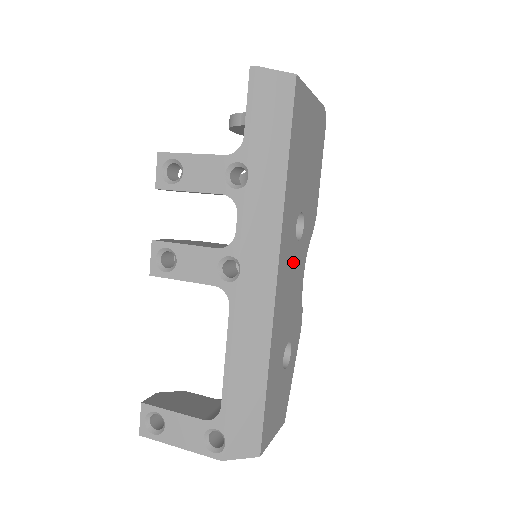
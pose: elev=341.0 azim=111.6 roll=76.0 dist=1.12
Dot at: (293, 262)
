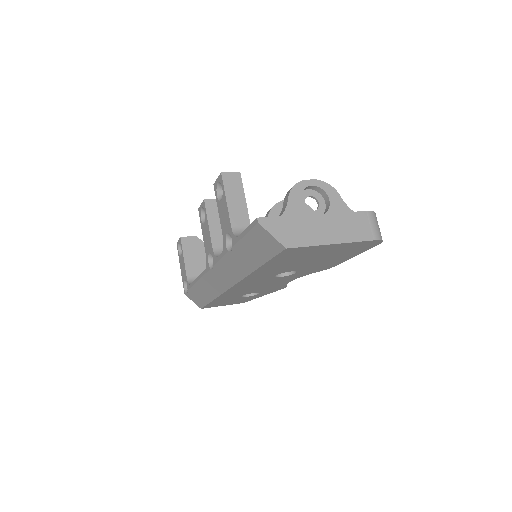
Dot at: (268, 281)
